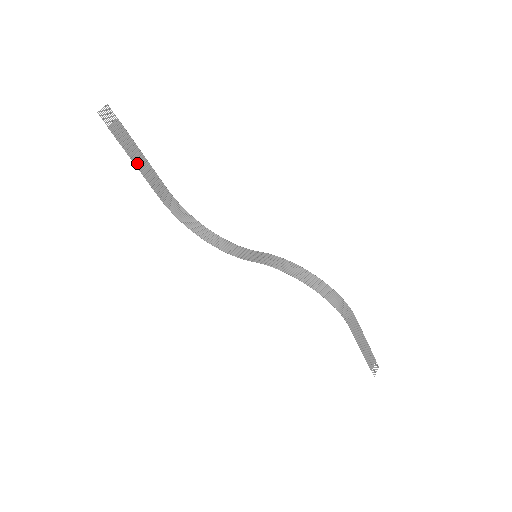
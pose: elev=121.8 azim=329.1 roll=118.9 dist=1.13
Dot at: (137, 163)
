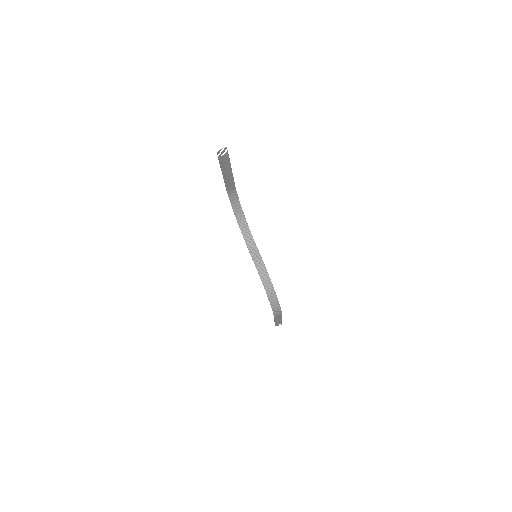
Dot at: (224, 174)
